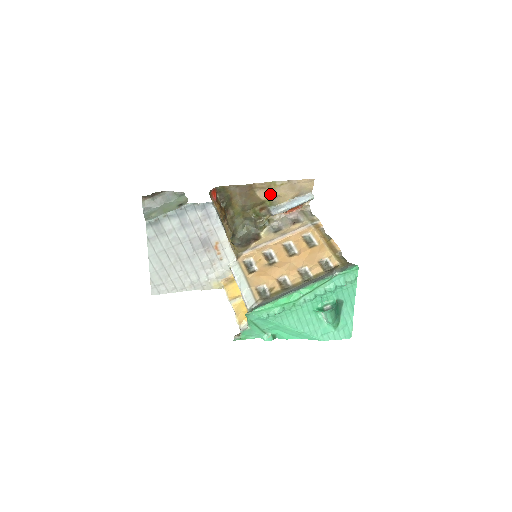
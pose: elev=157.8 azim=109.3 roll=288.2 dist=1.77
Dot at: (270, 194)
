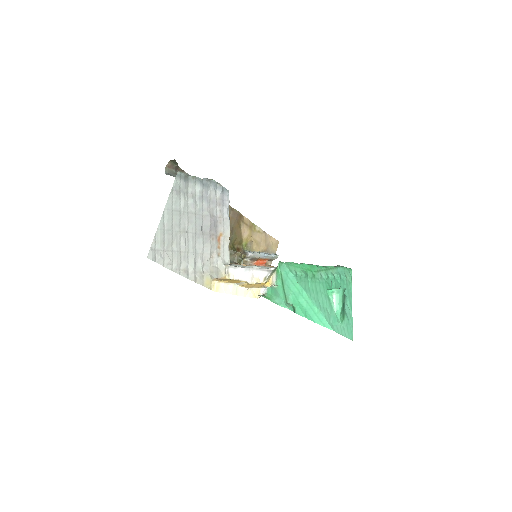
Dot at: (249, 236)
